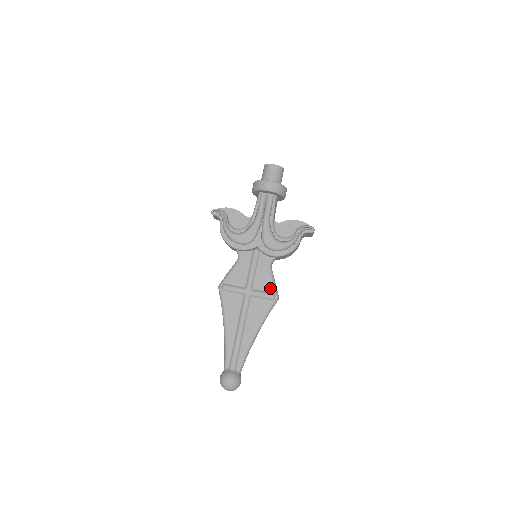
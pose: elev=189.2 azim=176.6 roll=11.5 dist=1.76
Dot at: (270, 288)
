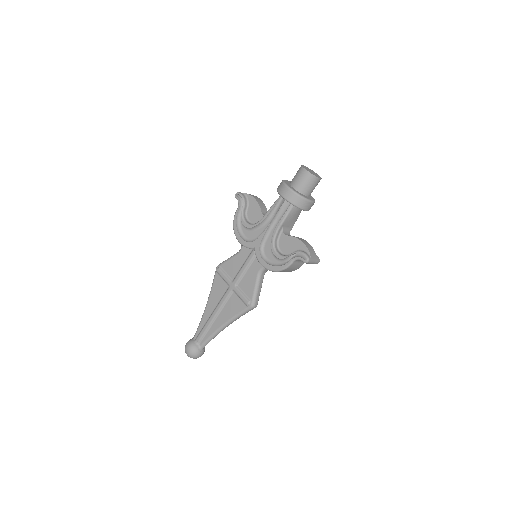
Dot at: (250, 294)
